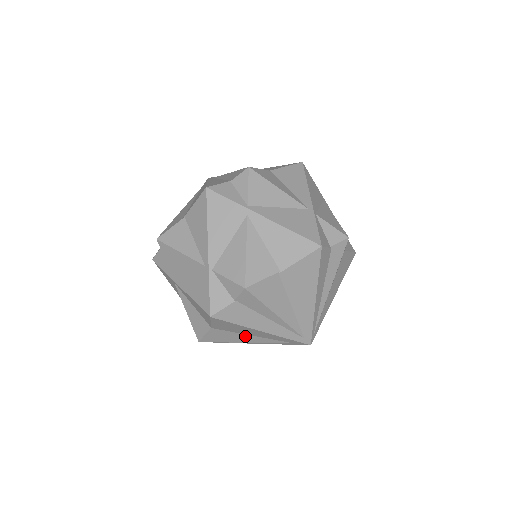
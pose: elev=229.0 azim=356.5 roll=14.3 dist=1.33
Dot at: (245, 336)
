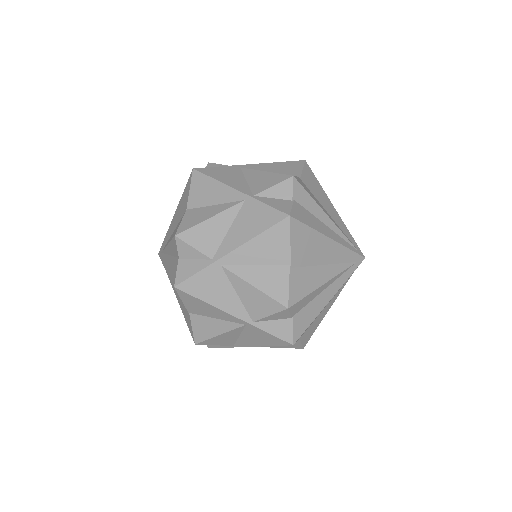
Dot at: (323, 311)
